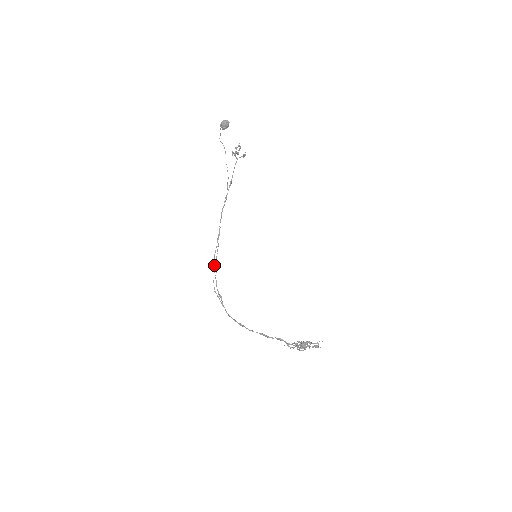
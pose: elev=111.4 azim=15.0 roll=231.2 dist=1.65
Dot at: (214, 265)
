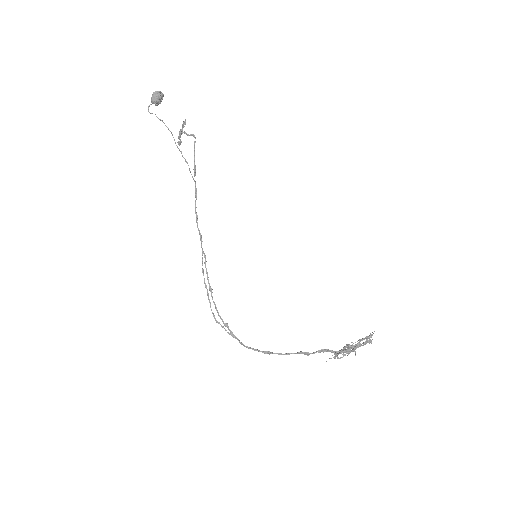
Dot at: (205, 285)
